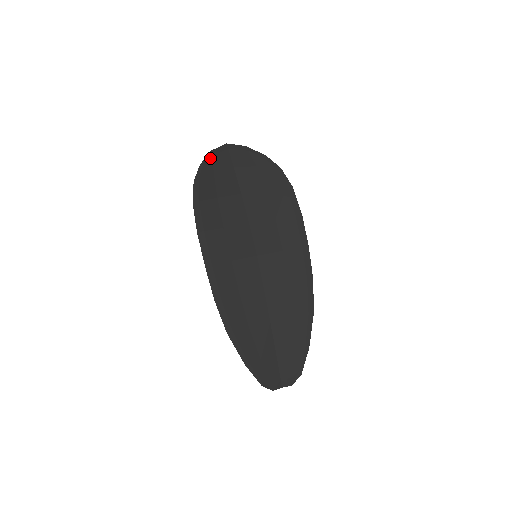
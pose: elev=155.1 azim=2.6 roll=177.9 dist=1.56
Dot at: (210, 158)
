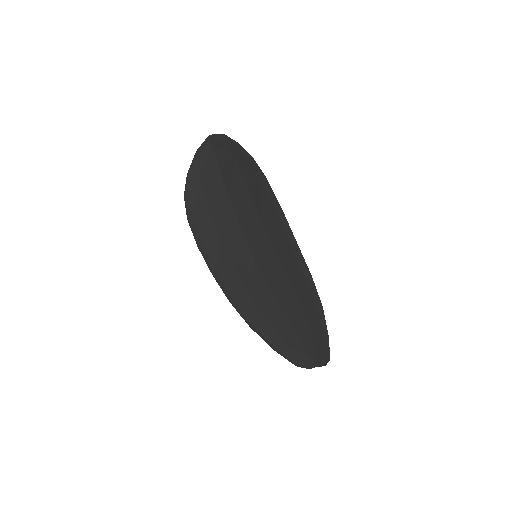
Dot at: (195, 162)
